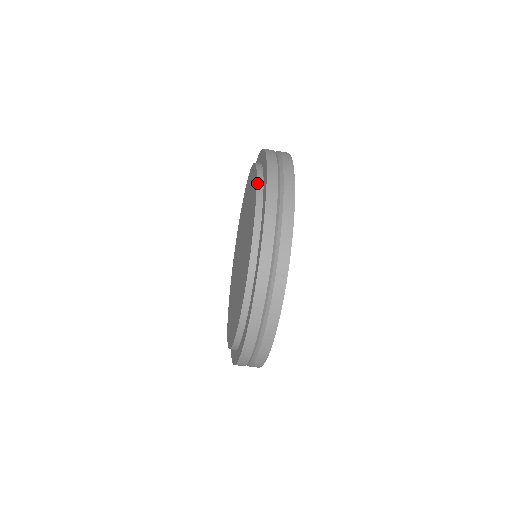
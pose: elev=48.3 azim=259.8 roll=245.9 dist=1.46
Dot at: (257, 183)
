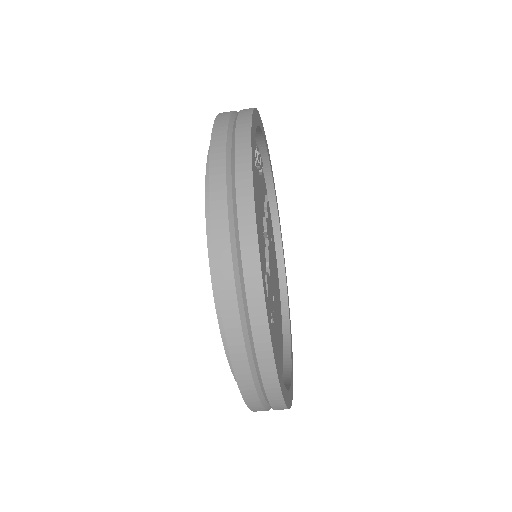
Dot at: occluded
